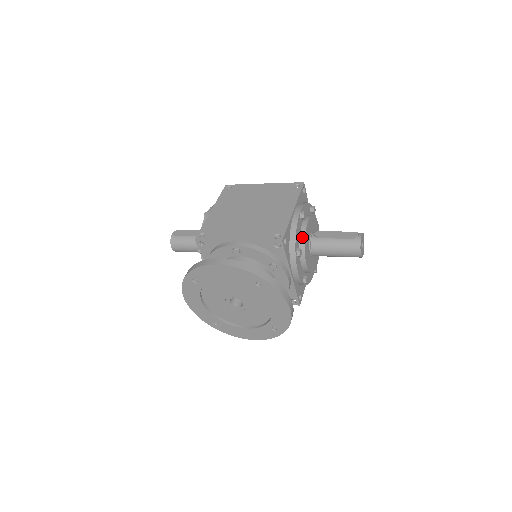
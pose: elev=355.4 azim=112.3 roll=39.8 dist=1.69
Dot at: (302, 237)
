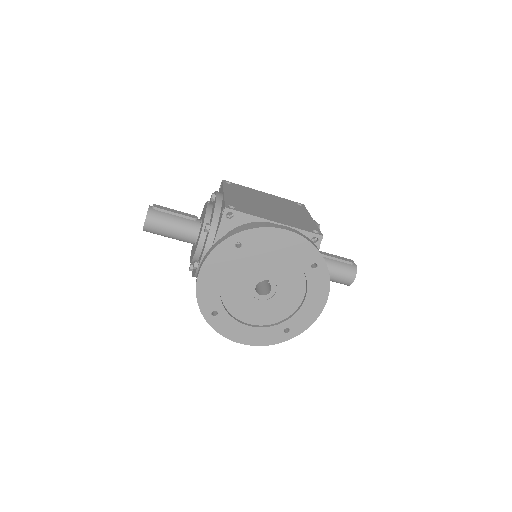
Dot at: occluded
